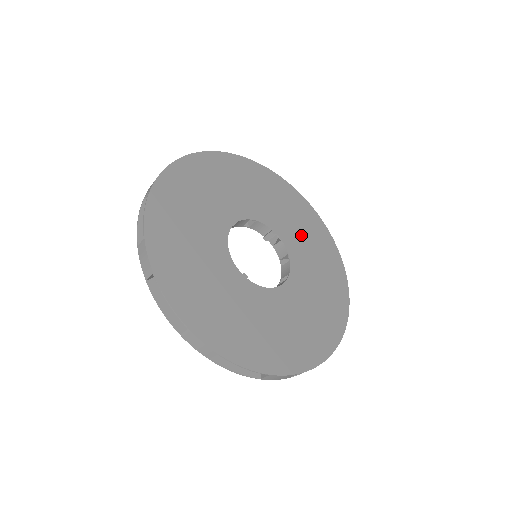
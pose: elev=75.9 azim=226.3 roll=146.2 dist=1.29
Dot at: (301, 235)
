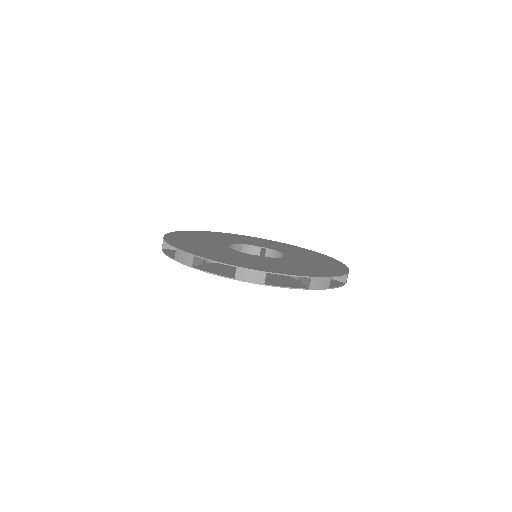
Dot at: (278, 247)
